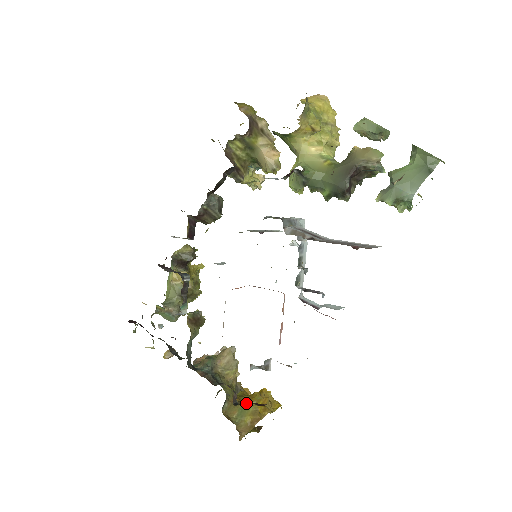
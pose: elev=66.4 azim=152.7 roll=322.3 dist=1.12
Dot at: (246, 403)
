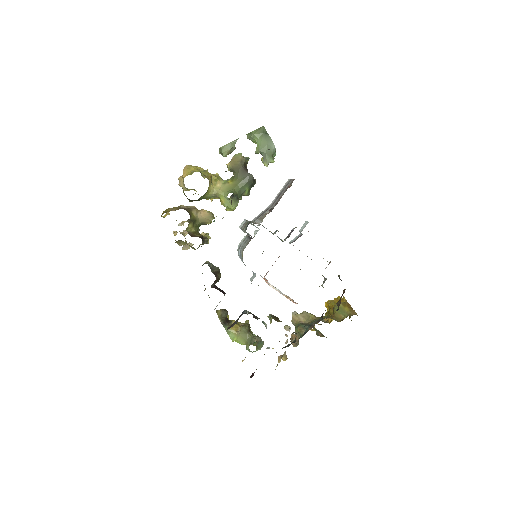
Dot at: (340, 301)
